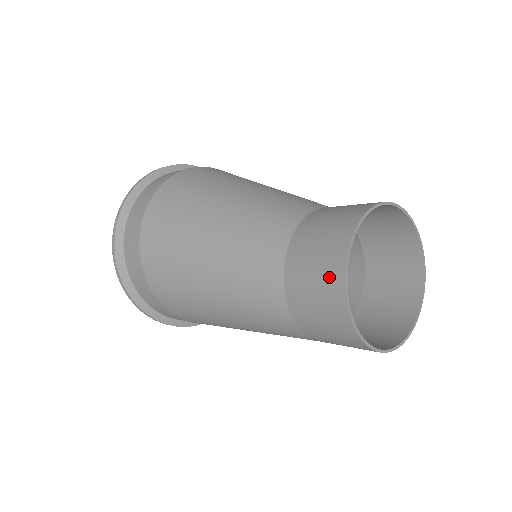
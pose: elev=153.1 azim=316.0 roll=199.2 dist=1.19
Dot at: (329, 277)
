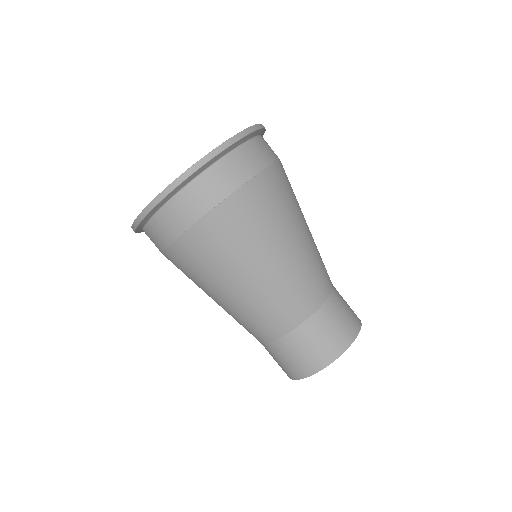
Dot at: (293, 371)
